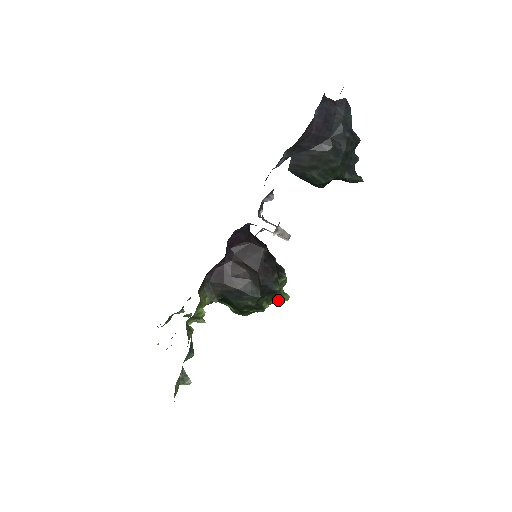
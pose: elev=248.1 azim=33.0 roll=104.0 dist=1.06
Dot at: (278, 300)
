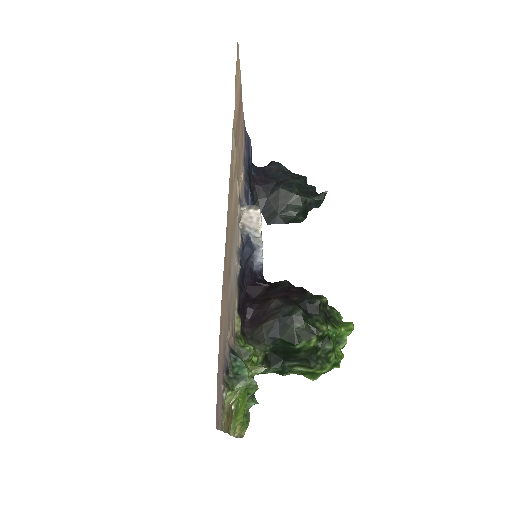
Dot at: (339, 328)
